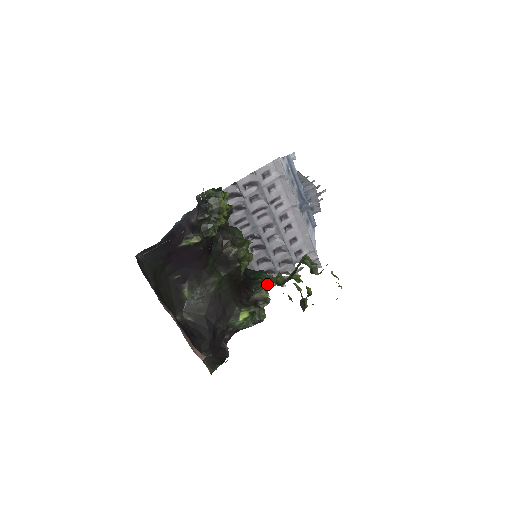
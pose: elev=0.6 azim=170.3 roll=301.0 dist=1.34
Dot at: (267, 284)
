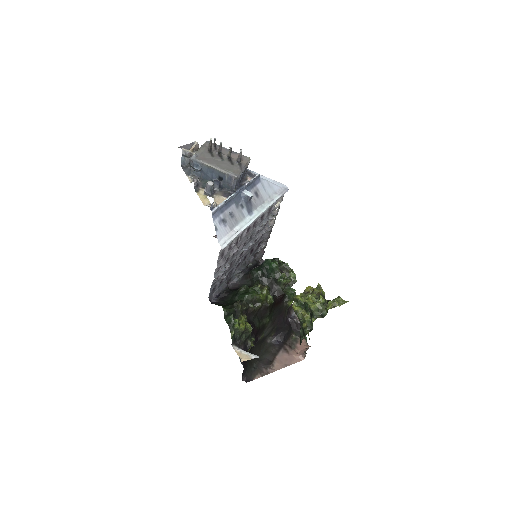
Dot at: (267, 233)
